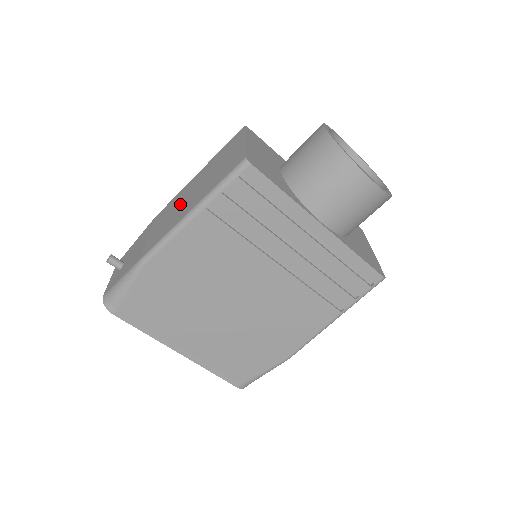
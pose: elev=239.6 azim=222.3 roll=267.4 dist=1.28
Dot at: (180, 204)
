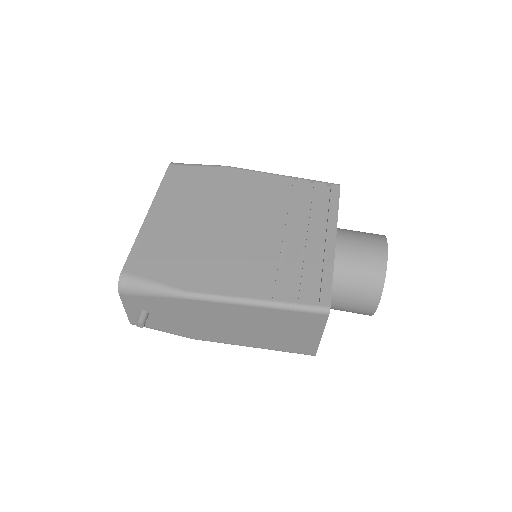
Dot at: occluded
